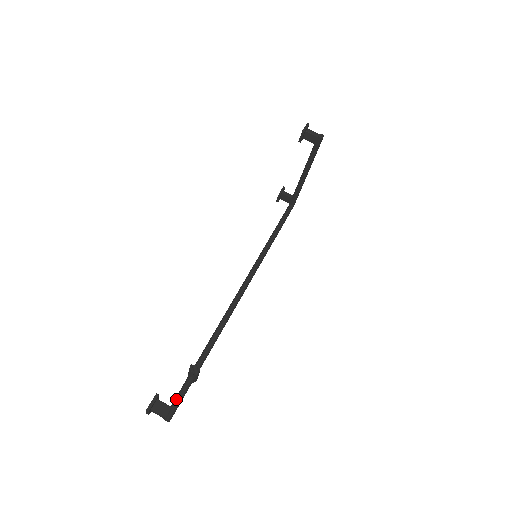
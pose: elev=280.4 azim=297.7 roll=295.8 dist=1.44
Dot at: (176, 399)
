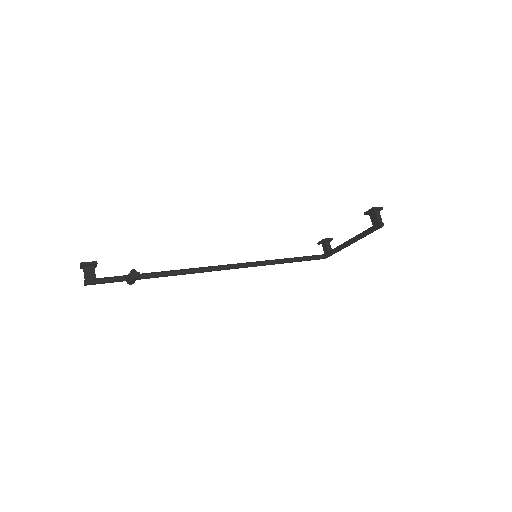
Dot at: (104, 278)
